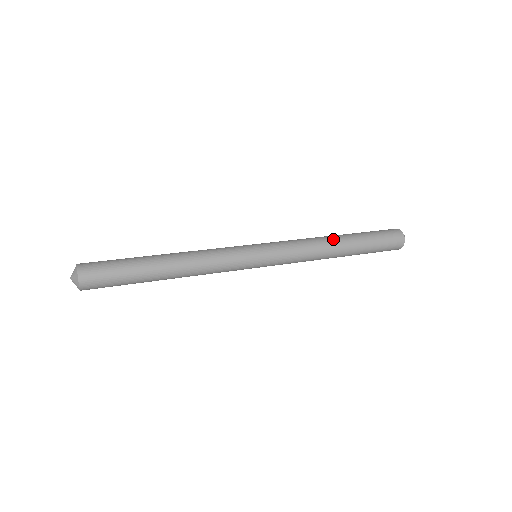
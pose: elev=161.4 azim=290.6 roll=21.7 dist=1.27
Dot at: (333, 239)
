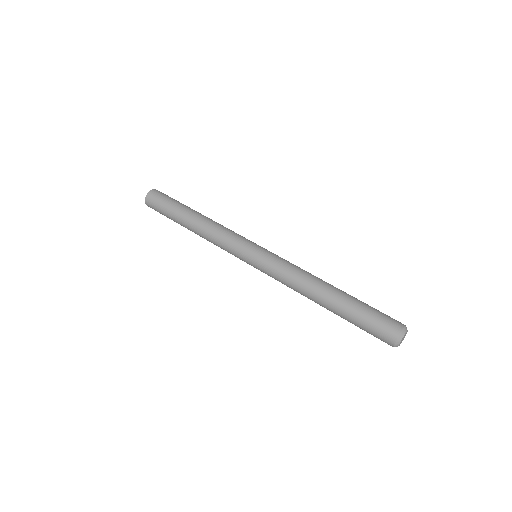
Dot at: (320, 287)
